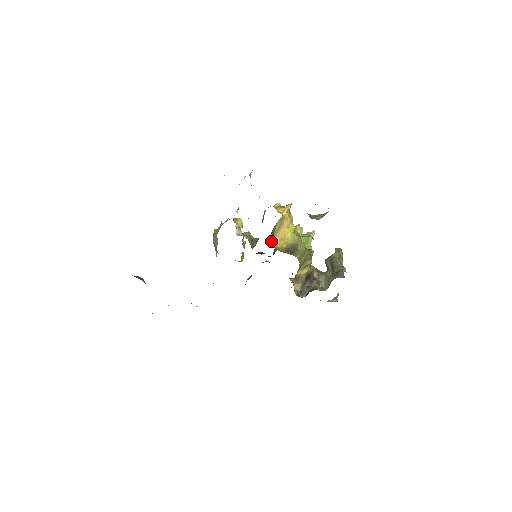
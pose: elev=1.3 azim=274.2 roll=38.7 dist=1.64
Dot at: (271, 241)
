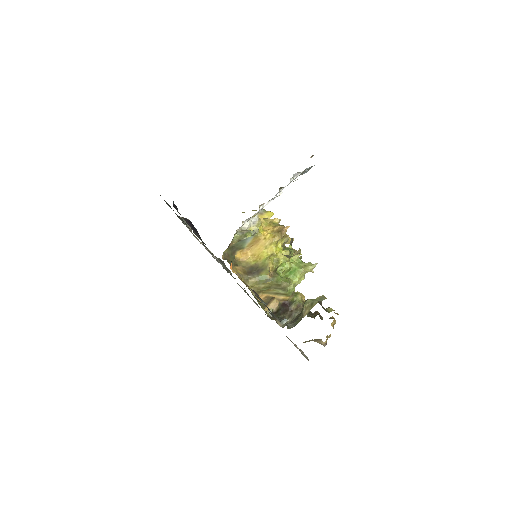
Dot at: (236, 252)
